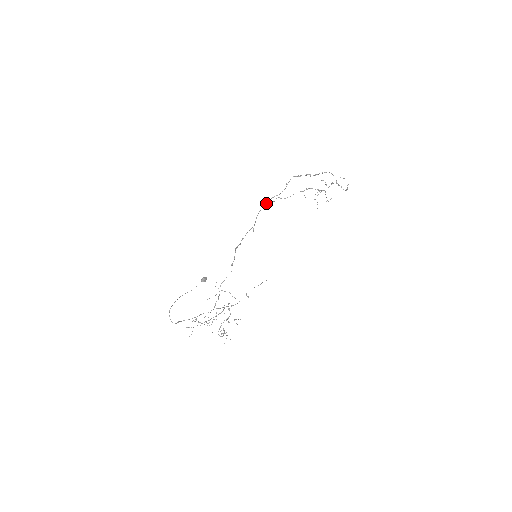
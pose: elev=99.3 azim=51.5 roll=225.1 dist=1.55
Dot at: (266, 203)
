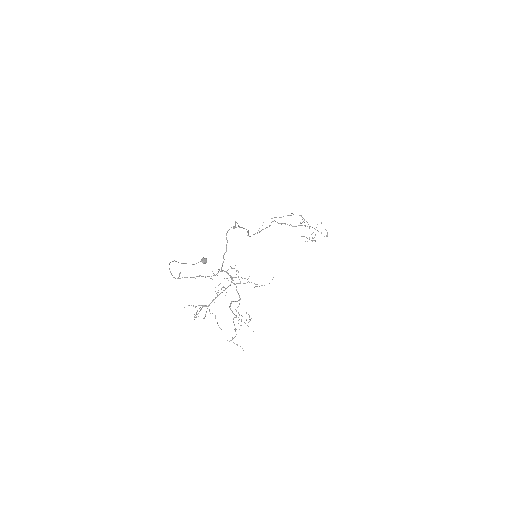
Dot at: (254, 234)
